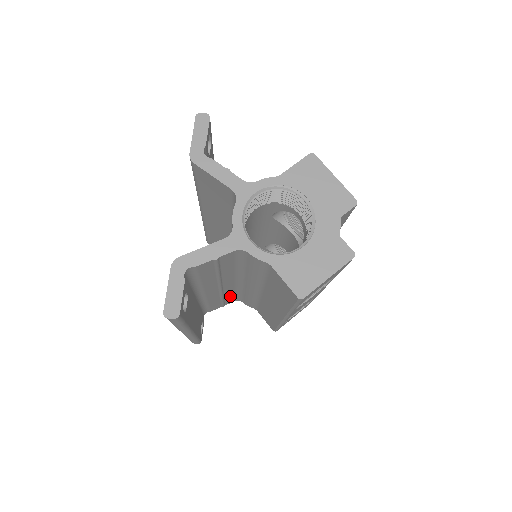
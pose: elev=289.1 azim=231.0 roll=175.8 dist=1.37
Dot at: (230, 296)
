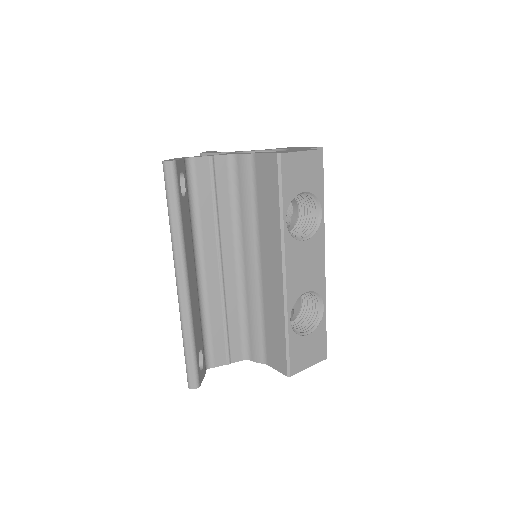
Dot at: (234, 325)
